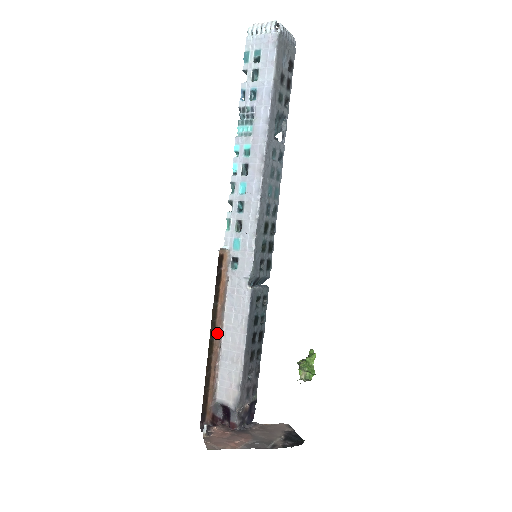
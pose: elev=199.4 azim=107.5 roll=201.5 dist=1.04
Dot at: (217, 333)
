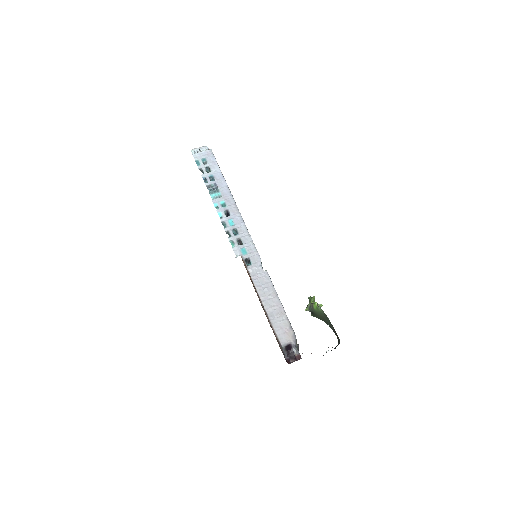
Dot at: (261, 303)
